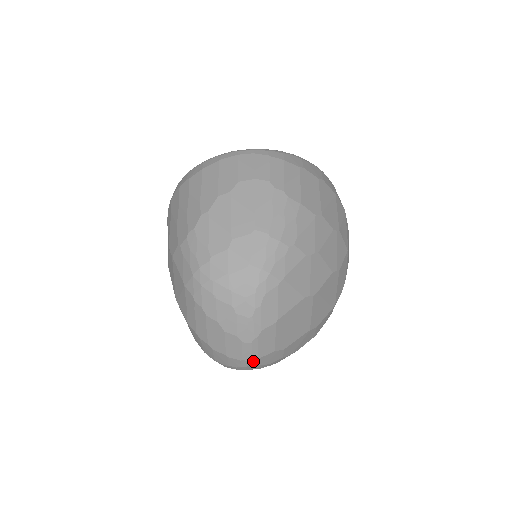
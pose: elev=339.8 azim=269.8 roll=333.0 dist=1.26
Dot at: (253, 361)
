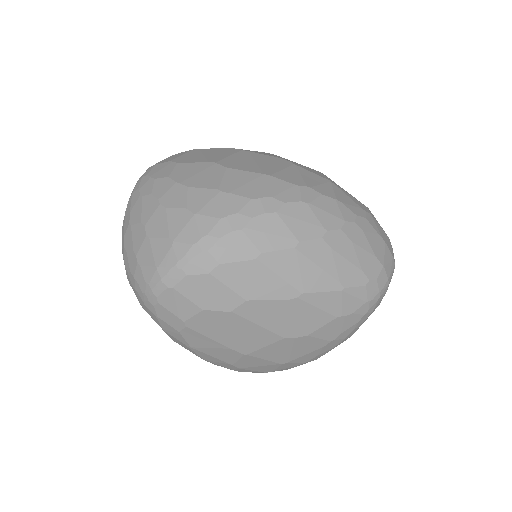
Dot at: (148, 170)
